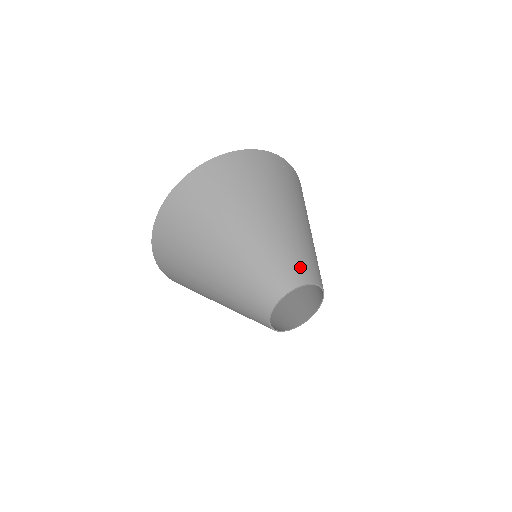
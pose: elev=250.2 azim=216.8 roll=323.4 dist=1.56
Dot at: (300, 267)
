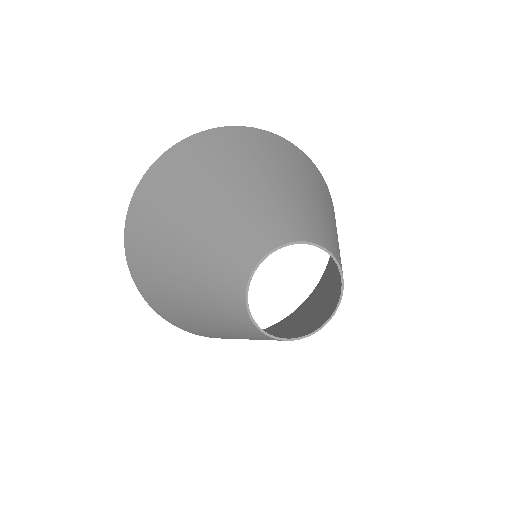
Dot at: (290, 223)
